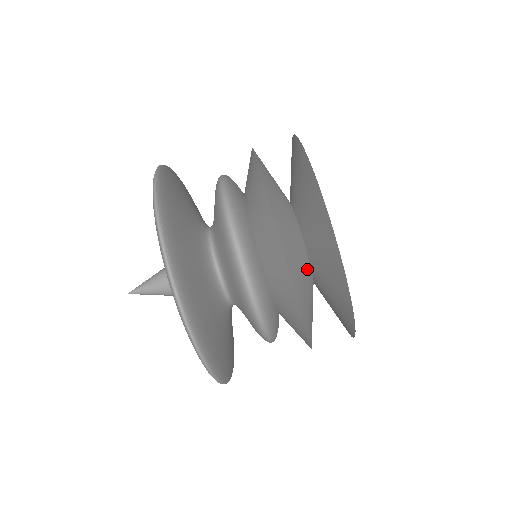
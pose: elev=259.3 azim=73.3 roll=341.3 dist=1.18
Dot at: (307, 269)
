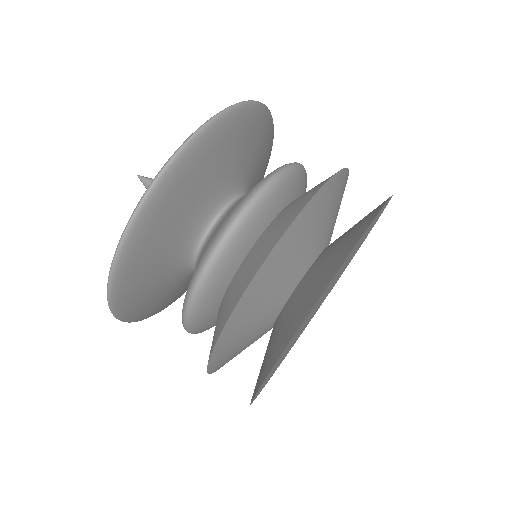
Dot at: (316, 247)
